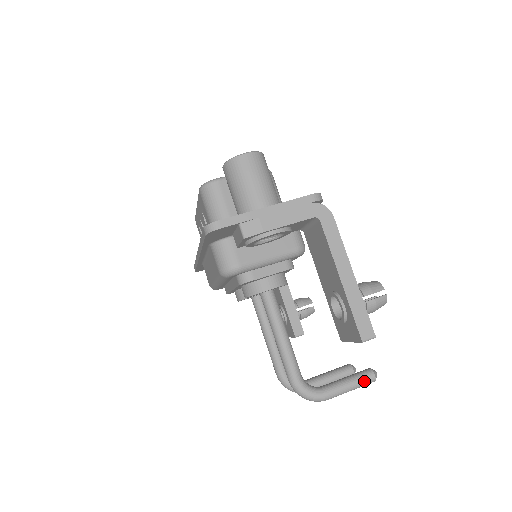
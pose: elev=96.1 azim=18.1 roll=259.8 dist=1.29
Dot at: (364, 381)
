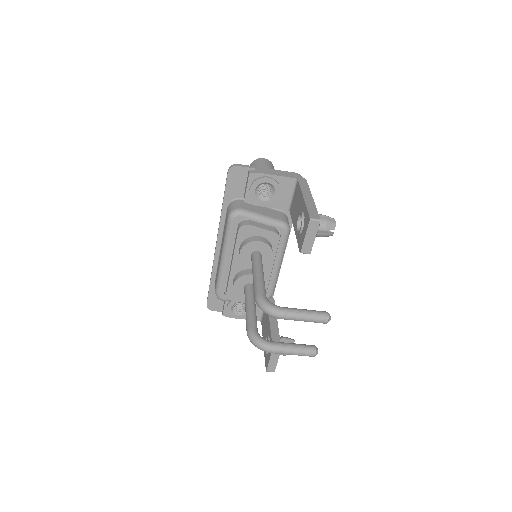
Dot at: (318, 313)
